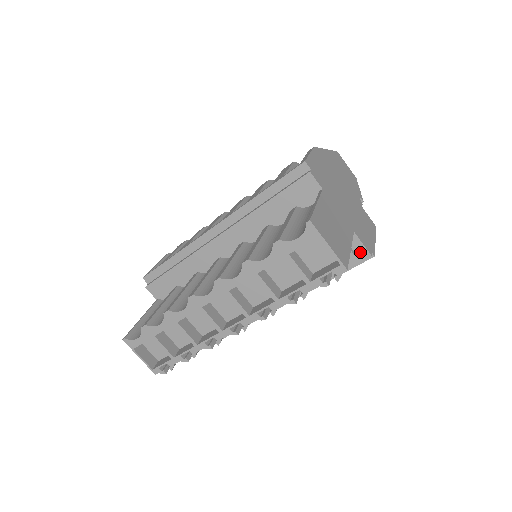
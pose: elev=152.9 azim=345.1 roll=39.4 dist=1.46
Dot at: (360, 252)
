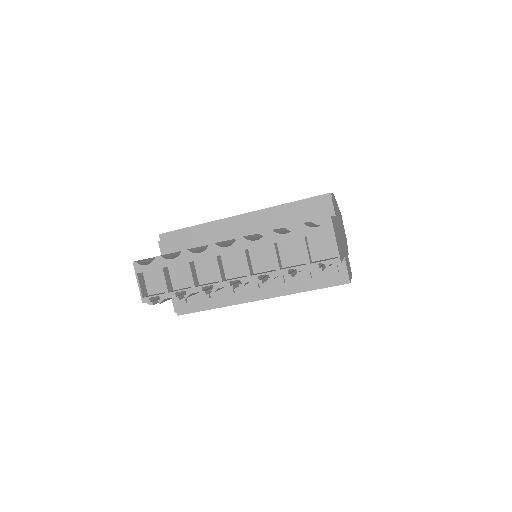
Dot at: (342, 274)
